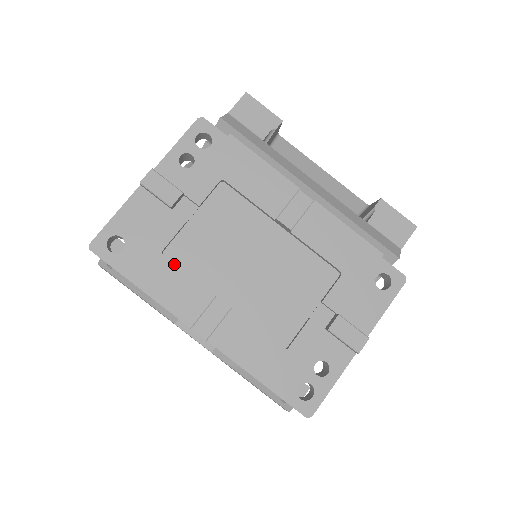
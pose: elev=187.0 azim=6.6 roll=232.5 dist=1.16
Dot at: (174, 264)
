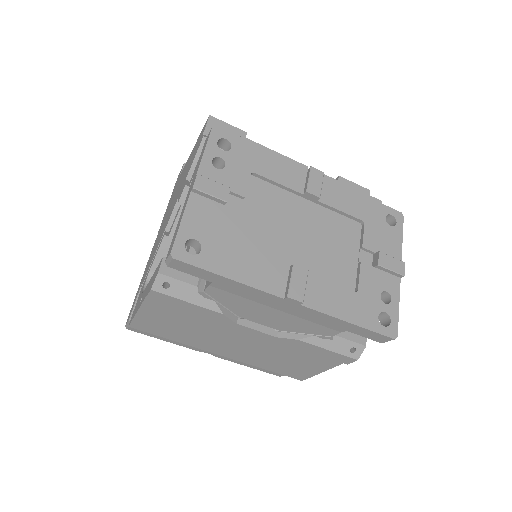
Dot at: (247, 250)
